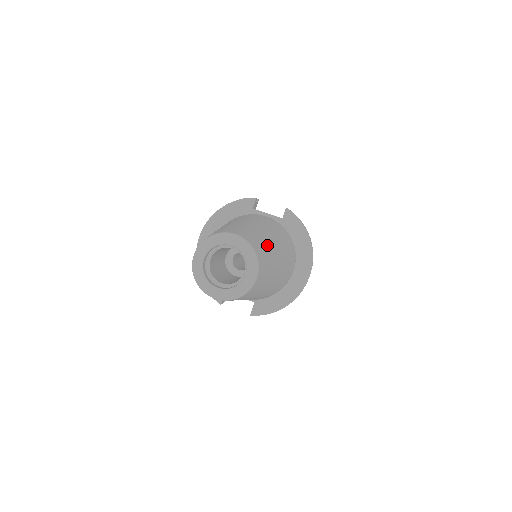
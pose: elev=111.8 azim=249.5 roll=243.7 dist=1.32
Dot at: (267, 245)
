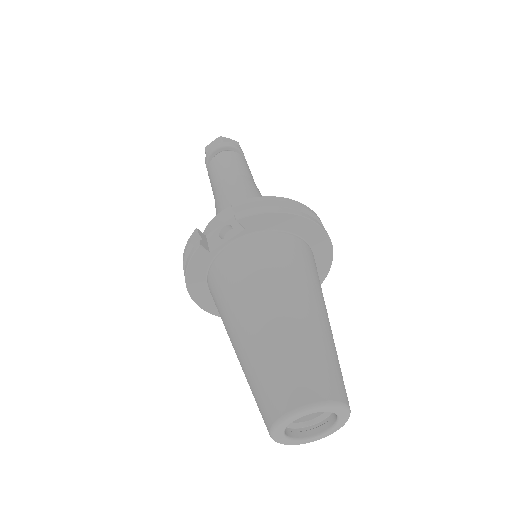
Dot at: (303, 343)
